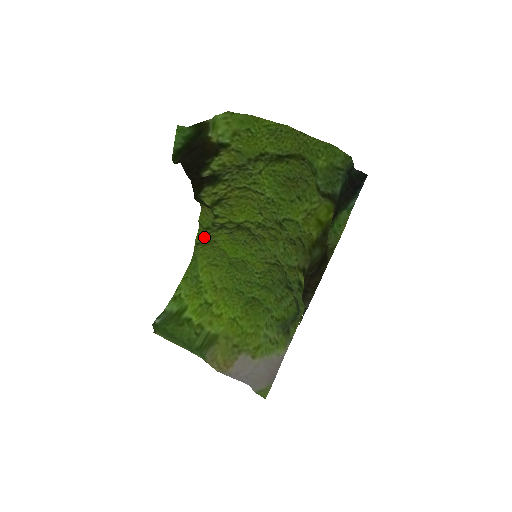
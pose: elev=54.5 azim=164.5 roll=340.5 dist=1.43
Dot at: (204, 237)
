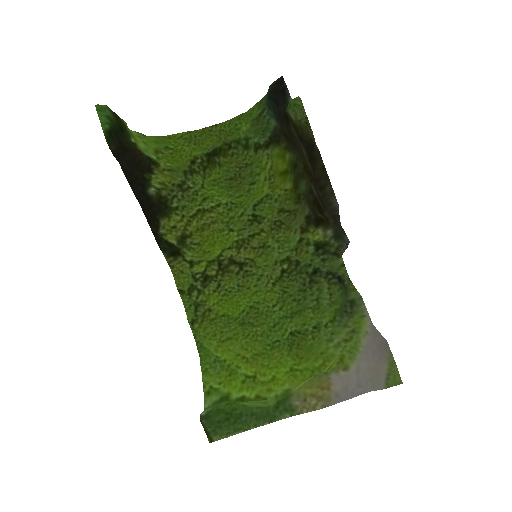
Dot at: (194, 309)
